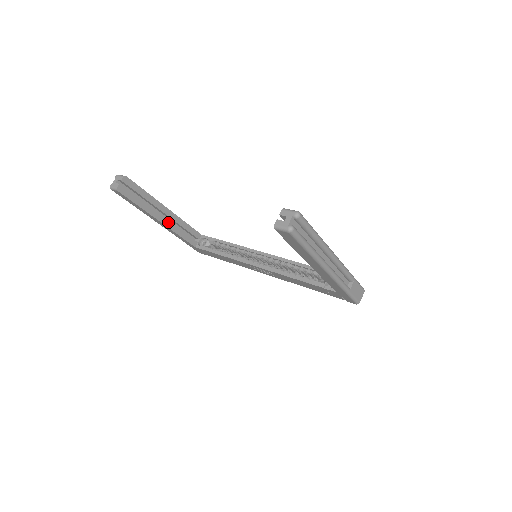
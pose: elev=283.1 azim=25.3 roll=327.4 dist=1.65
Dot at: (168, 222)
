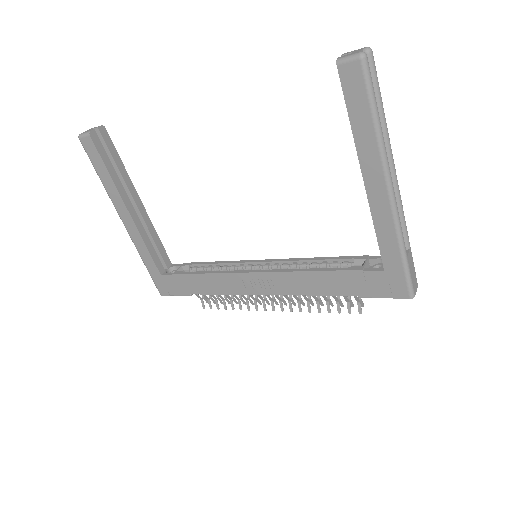
Dot at: (137, 218)
